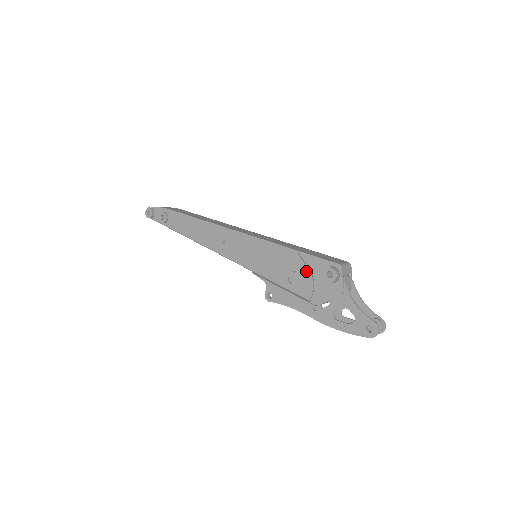
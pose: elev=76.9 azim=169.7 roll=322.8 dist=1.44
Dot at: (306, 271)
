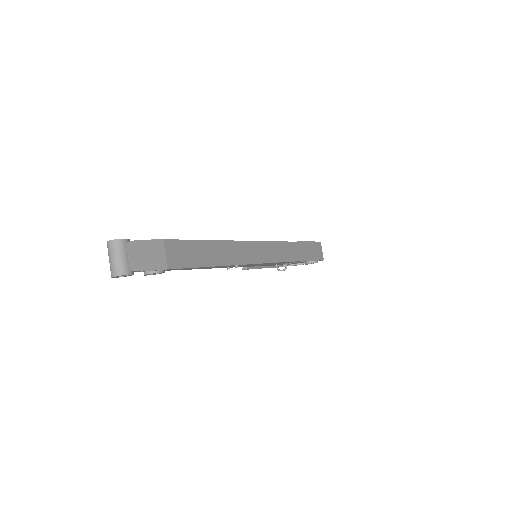
Dot at: occluded
